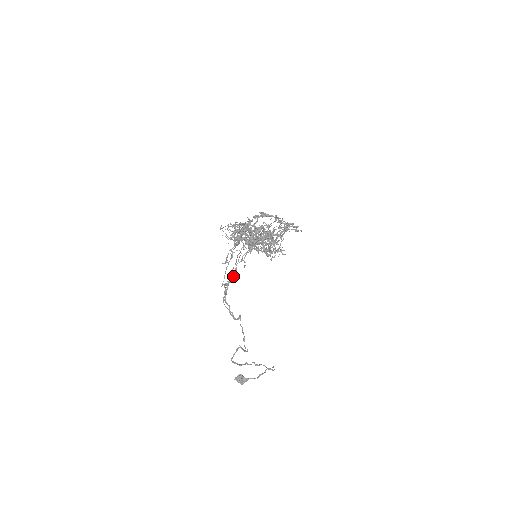
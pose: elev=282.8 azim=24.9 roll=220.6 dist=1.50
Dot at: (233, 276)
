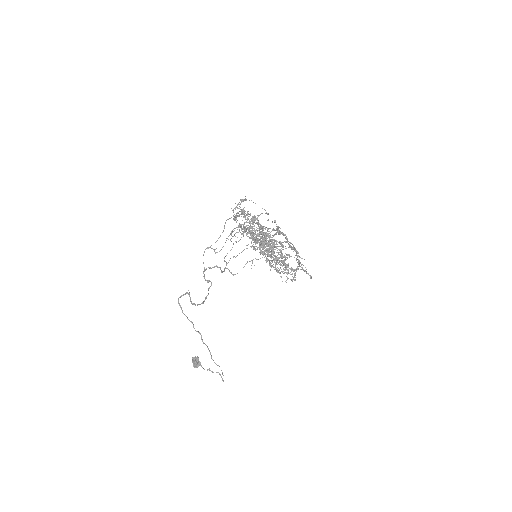
Dot at: occluded
